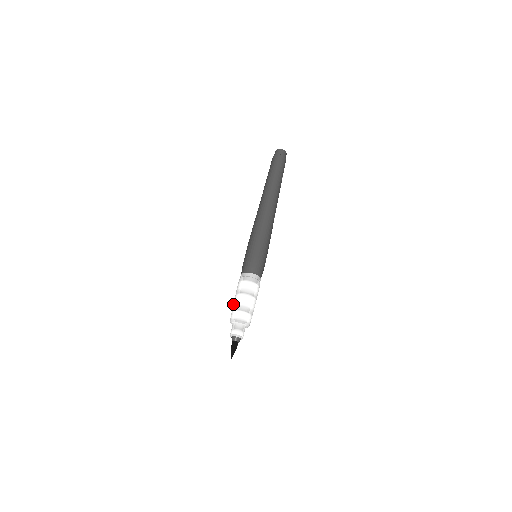
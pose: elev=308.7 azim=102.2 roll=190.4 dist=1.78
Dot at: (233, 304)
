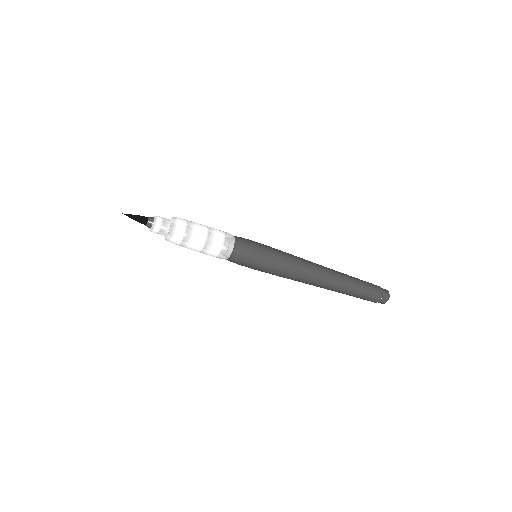
Dot at: occluded
